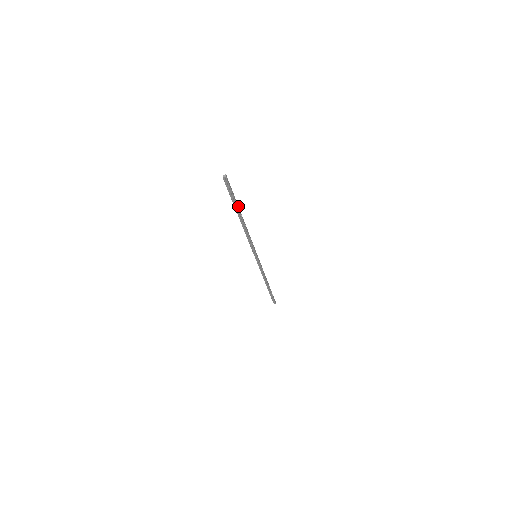
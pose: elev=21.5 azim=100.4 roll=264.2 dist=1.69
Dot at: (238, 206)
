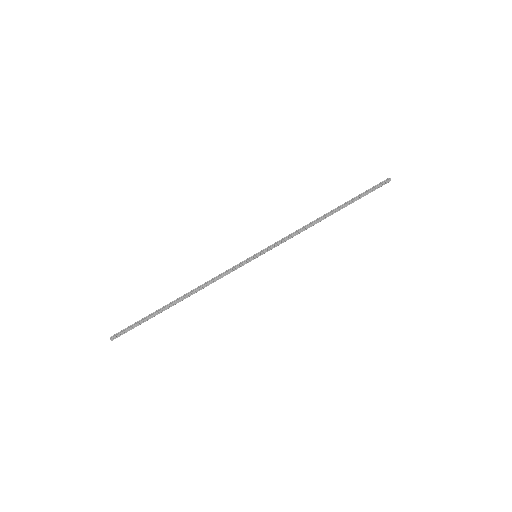
Dot at: (158, 311)
